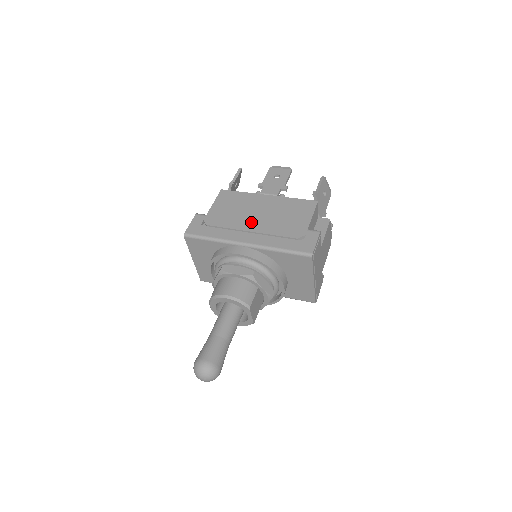
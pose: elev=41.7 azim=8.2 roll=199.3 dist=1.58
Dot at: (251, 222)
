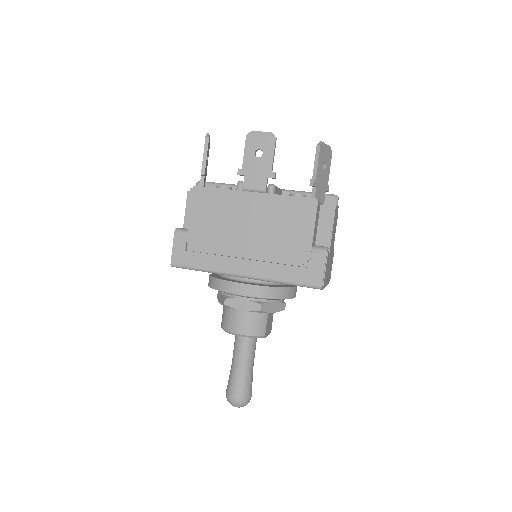
Dot at: (243, 242)
